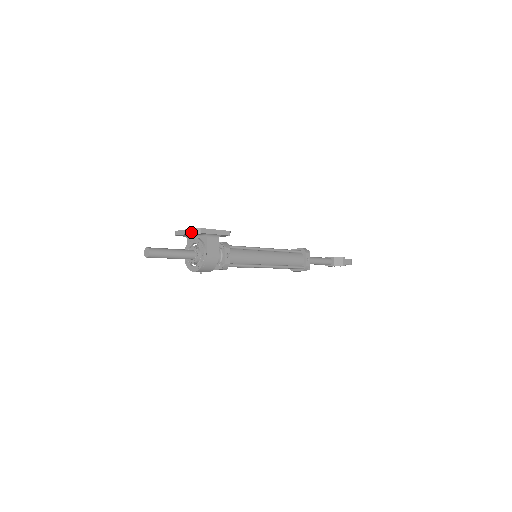
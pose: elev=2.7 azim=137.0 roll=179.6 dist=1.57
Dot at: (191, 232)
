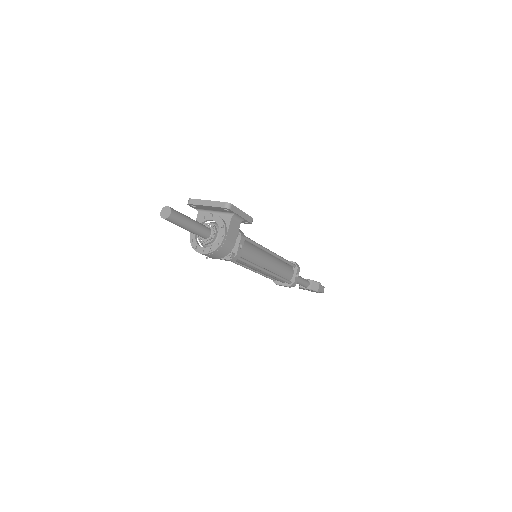
Dot at: (217, 205)
